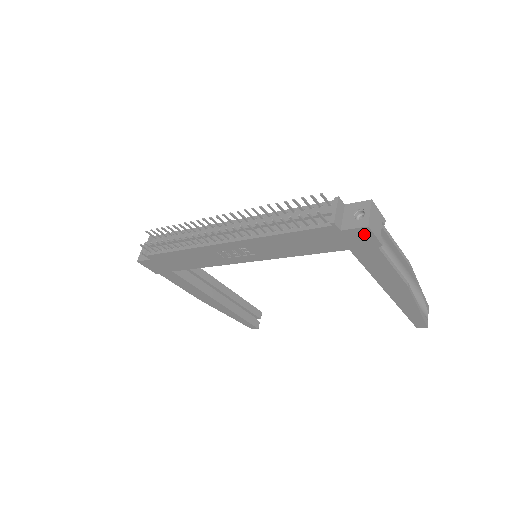
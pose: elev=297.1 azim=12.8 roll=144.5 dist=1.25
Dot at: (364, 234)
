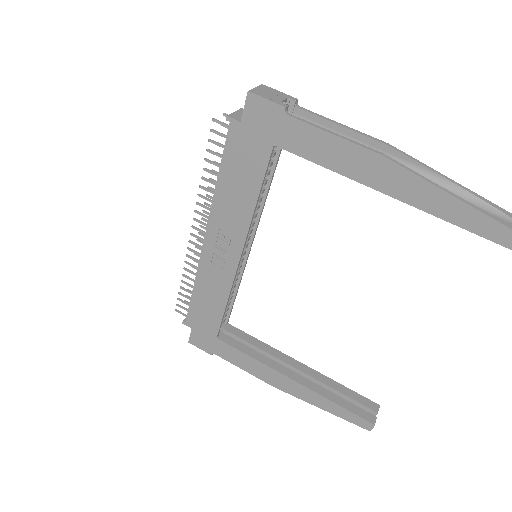
Dot at: (257, 106)
